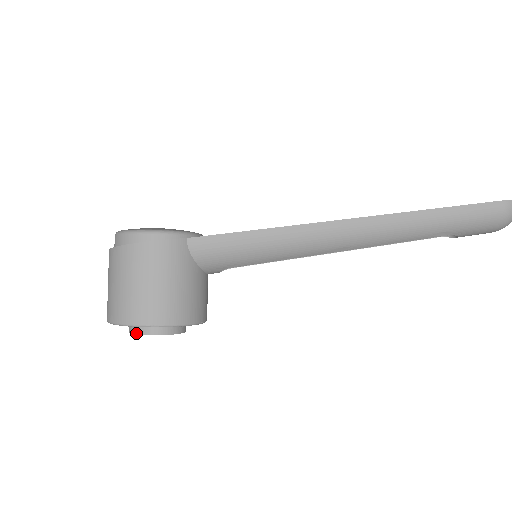
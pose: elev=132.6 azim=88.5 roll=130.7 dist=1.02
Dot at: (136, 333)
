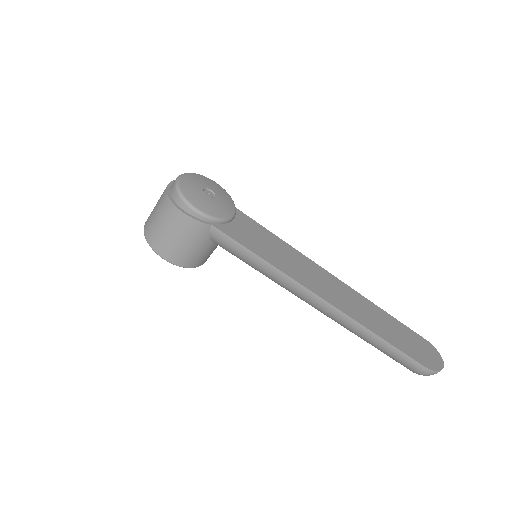
Dot at: occluded
